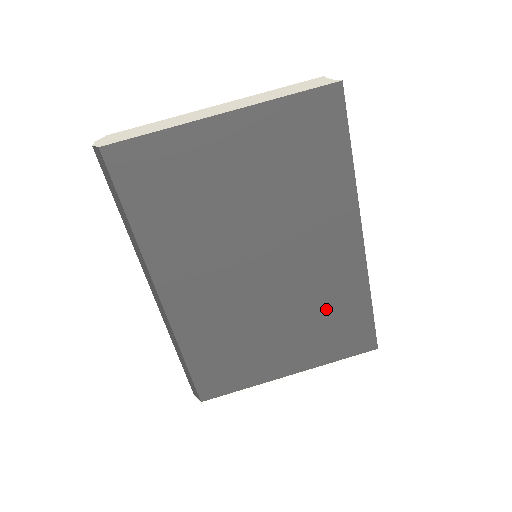
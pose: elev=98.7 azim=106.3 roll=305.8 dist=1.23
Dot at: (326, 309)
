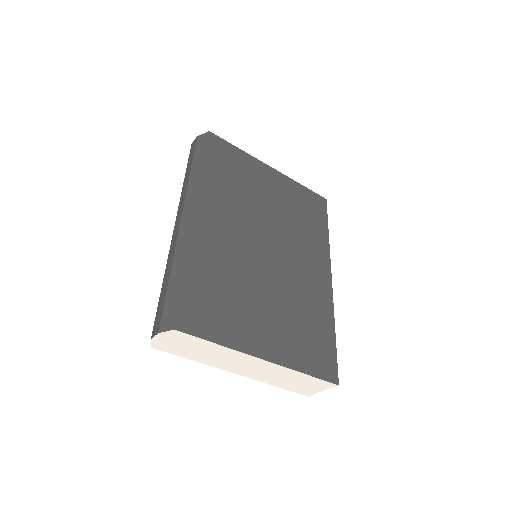
Dot at: occluded
